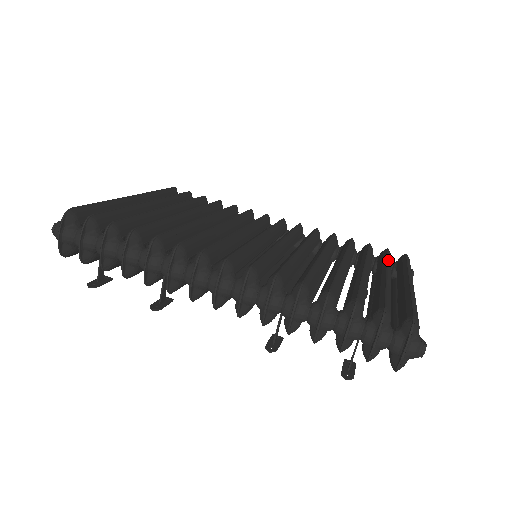
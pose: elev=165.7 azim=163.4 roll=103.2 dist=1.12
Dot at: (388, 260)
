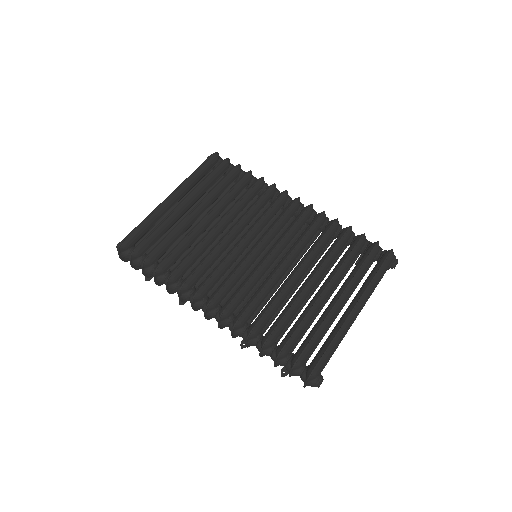
Dot at: (358, 271)
